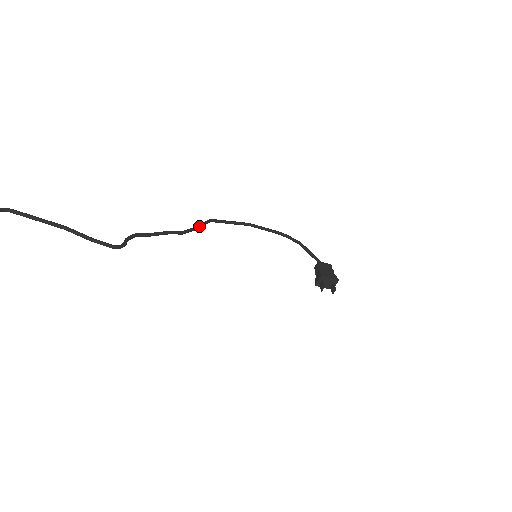
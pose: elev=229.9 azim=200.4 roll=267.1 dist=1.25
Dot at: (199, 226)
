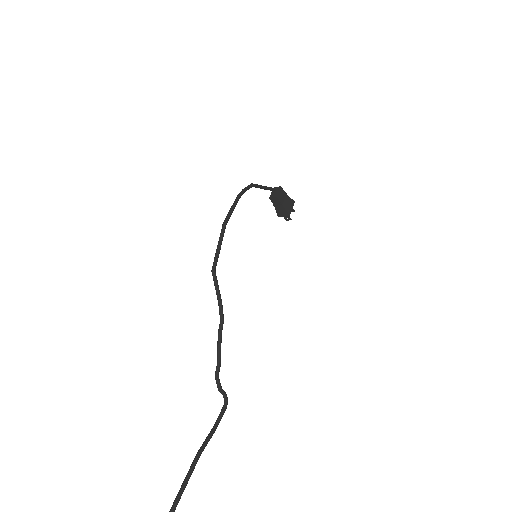
Dot at: (220, 294)
